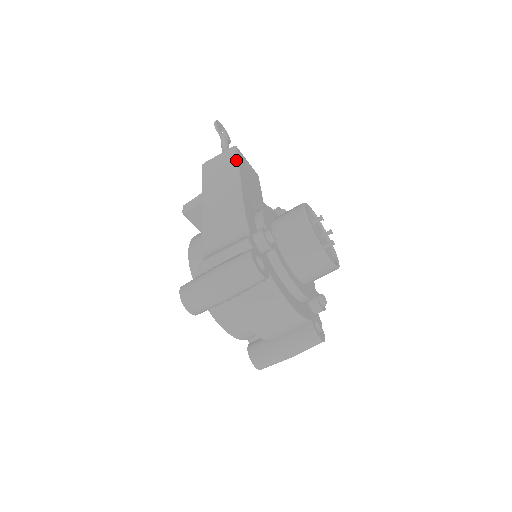
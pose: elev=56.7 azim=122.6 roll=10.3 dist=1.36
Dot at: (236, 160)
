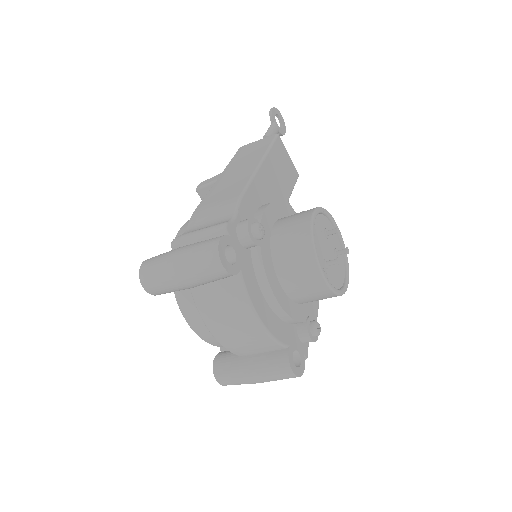
Dot at: (269, 146)
